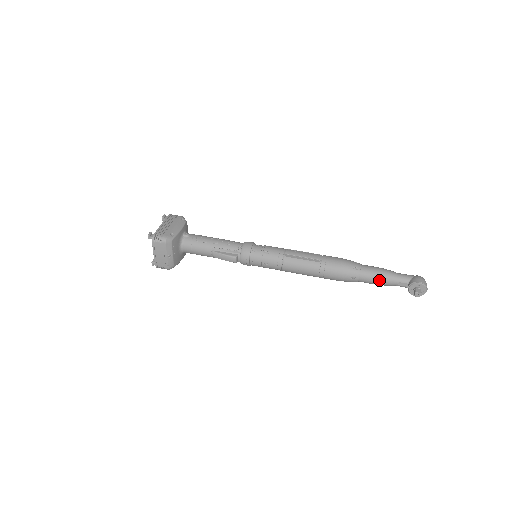
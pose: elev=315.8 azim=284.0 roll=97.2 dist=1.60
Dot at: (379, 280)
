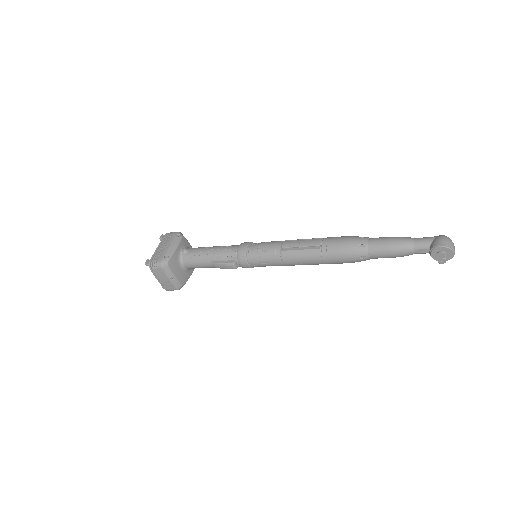
Dot at: (392, 253)
